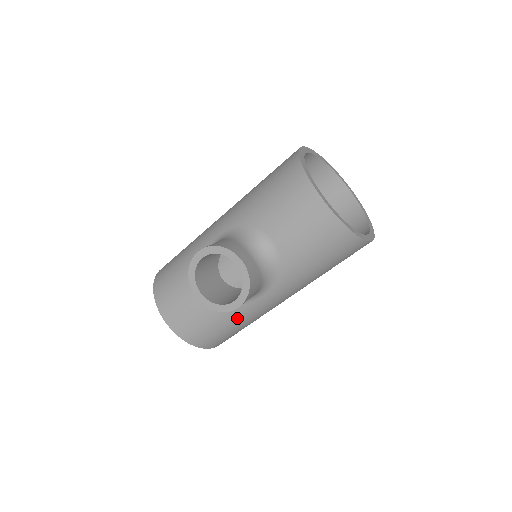
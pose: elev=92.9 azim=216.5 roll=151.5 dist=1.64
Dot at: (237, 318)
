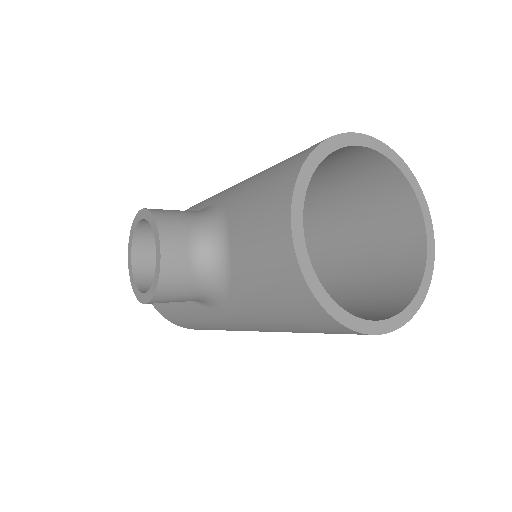
Dot at: (193, 314)
